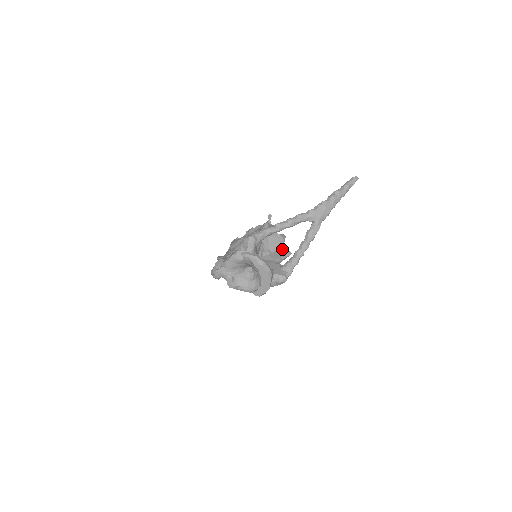
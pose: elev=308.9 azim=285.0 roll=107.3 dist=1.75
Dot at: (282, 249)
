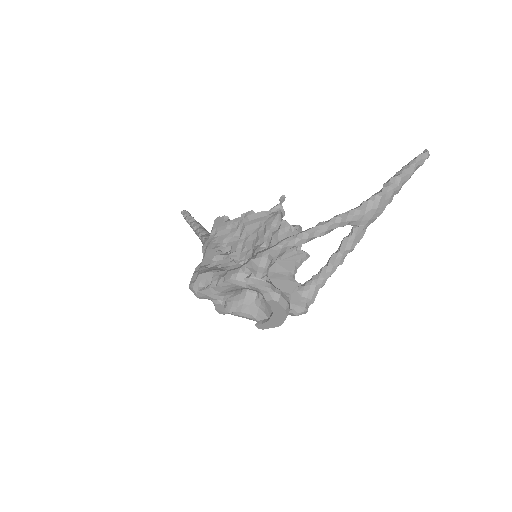
Dot at: (296, 249)
